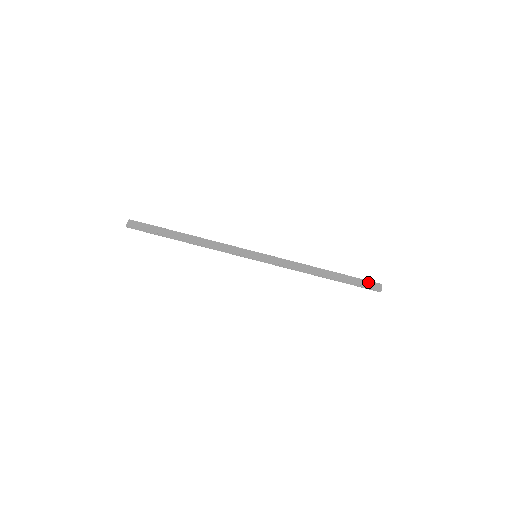
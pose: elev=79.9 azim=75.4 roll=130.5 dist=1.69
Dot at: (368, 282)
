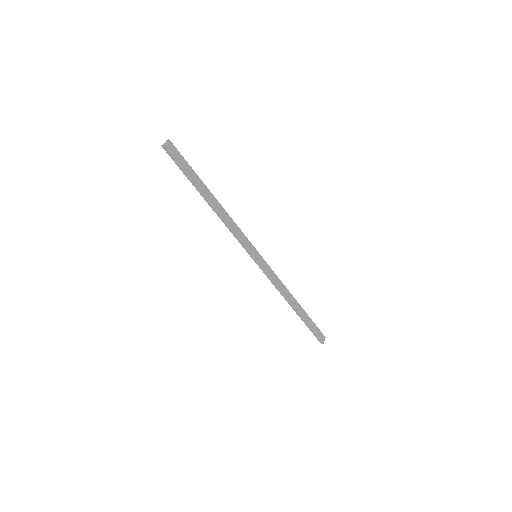
Dot at: (319, 330)
